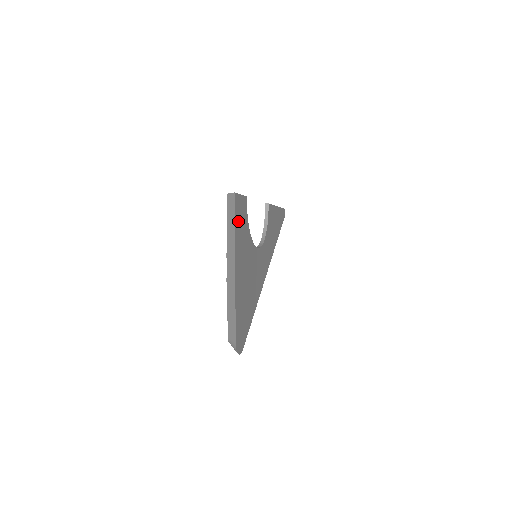
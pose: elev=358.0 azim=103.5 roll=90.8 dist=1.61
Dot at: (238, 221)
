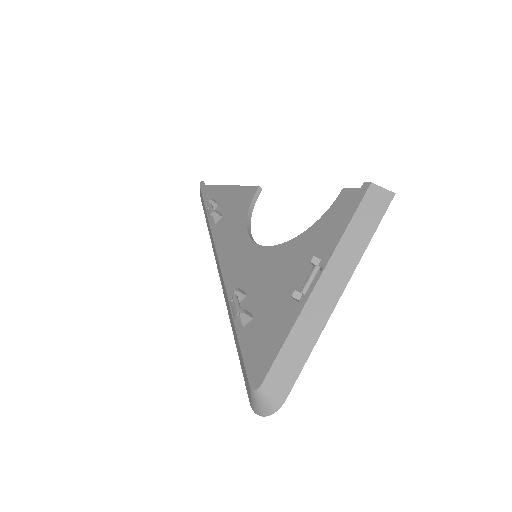
Dot at: occluded
